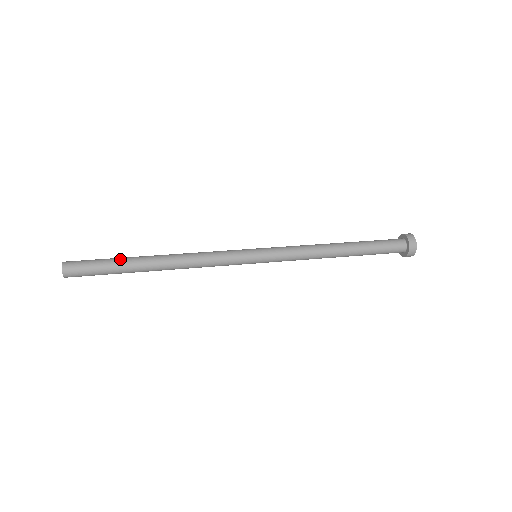
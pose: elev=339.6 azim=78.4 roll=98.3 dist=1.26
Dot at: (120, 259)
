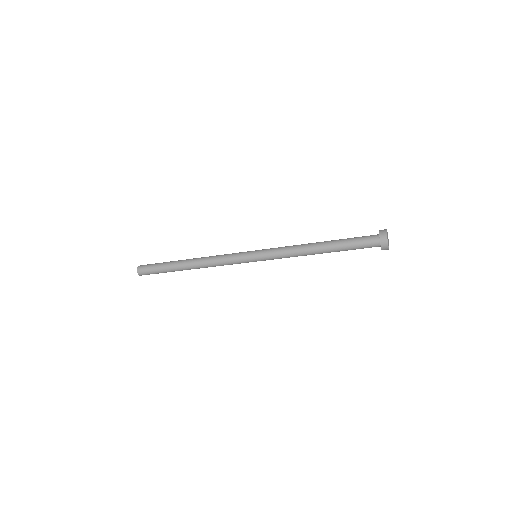
Dot at: (169, 262)
